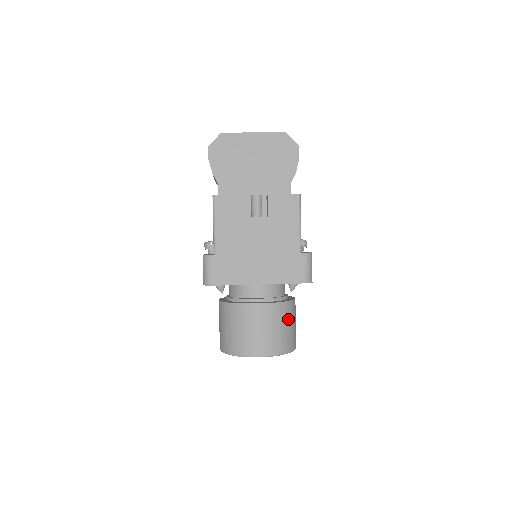
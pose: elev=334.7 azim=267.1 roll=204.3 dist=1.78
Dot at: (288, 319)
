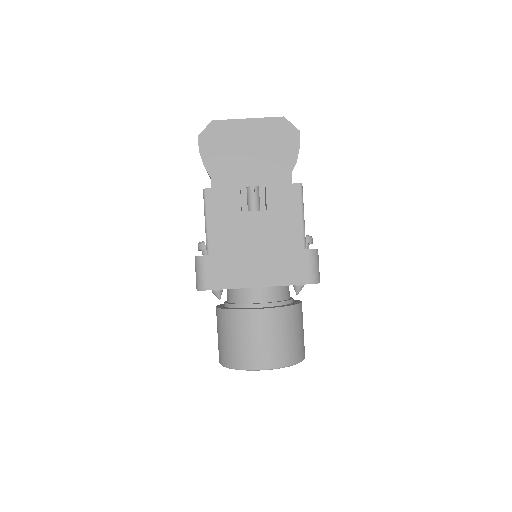
Dot at: (294, 325)
